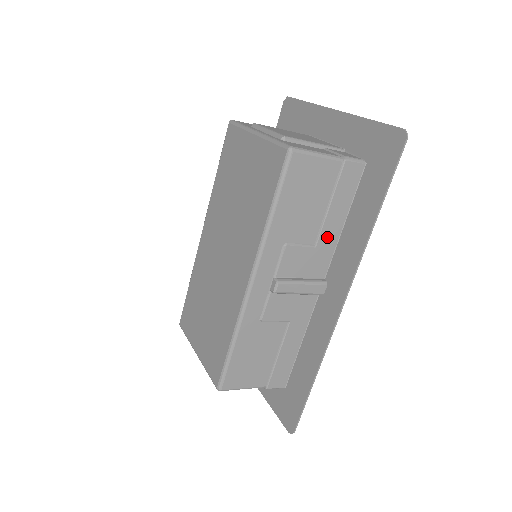
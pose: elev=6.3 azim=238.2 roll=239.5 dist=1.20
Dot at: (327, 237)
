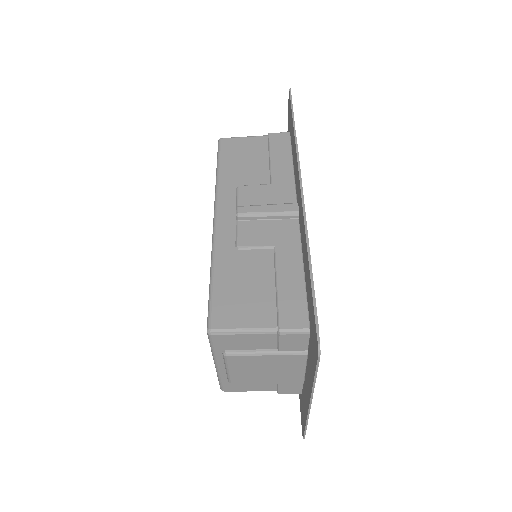
Dot at: (280, 176)
